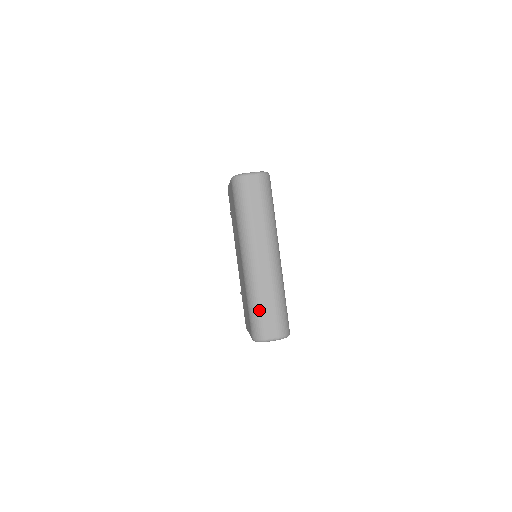
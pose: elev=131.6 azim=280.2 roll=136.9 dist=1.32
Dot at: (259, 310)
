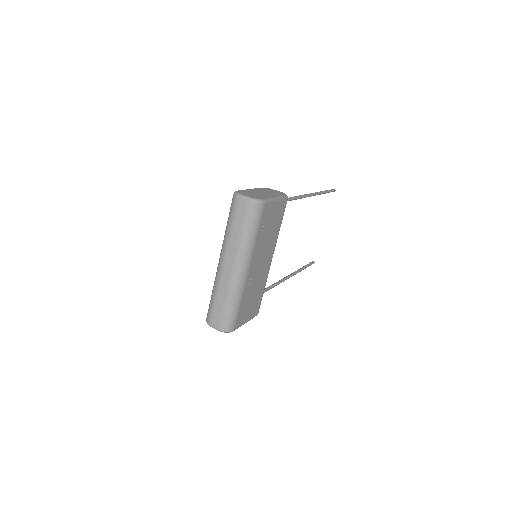
Dot at: (213, 302)
